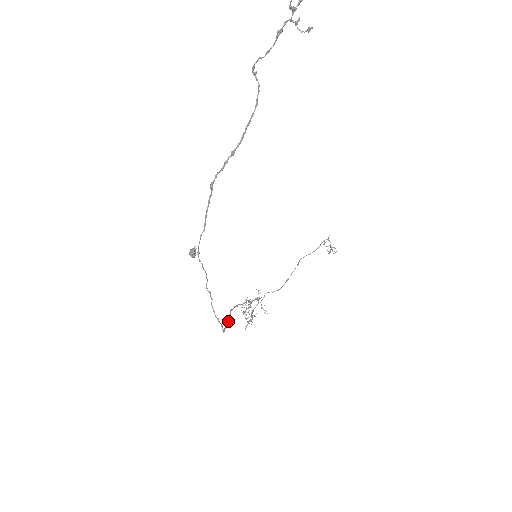
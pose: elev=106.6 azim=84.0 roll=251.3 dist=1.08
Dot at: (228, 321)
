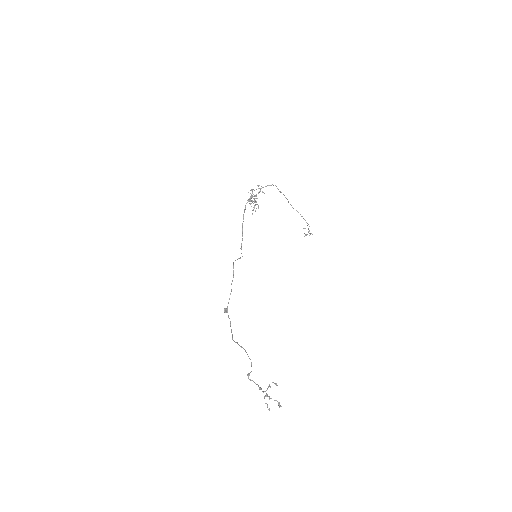
Dot at: (242, 236)
